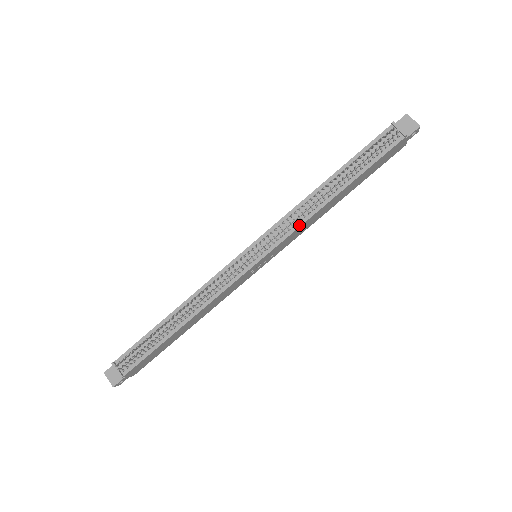
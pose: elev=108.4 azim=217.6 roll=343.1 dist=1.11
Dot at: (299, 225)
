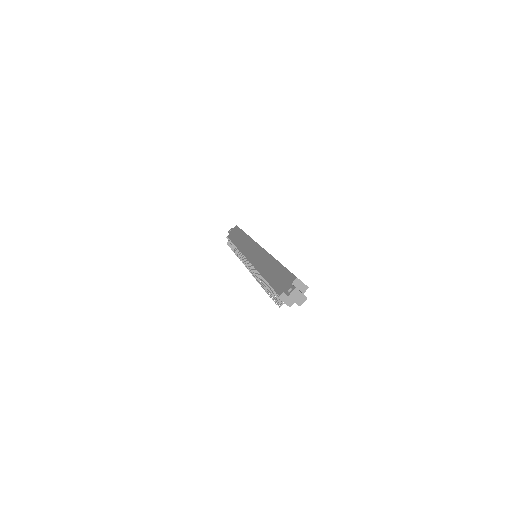
Dot at: occluded
